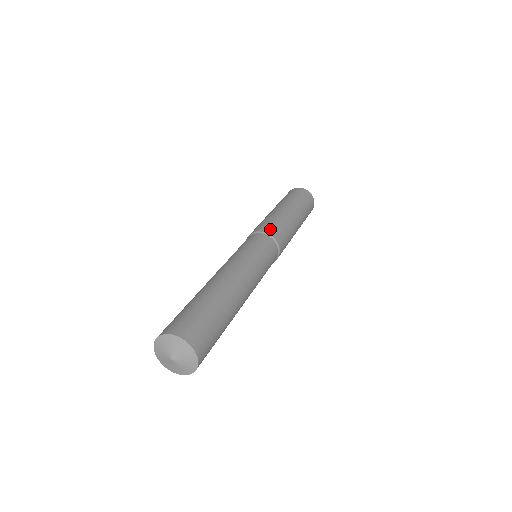
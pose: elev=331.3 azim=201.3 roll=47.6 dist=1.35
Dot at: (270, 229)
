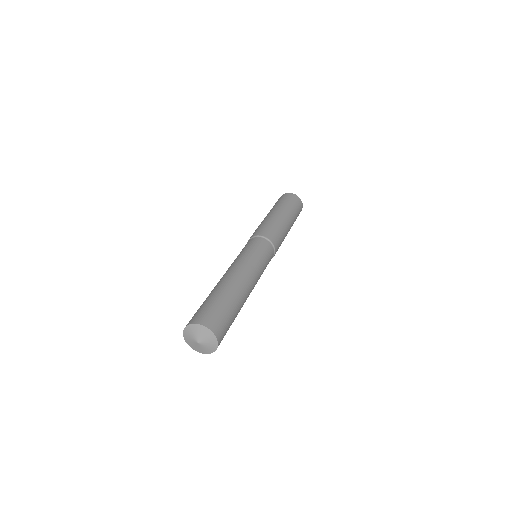
Dot at: (266, 233)
